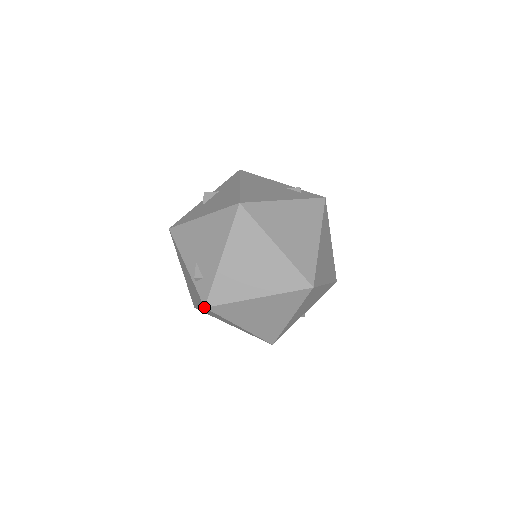
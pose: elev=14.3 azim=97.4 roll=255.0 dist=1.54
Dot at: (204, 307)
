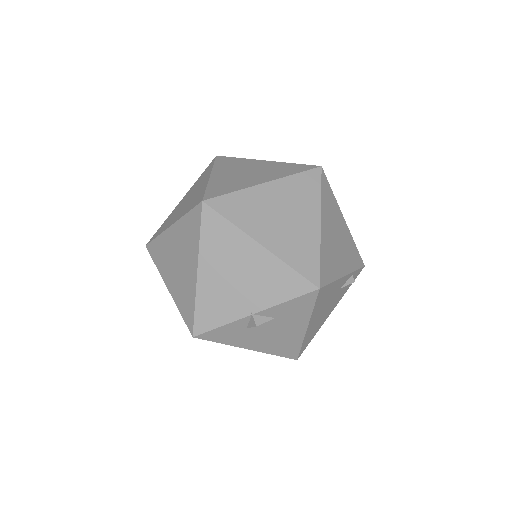
Dot at: (146, 246)
